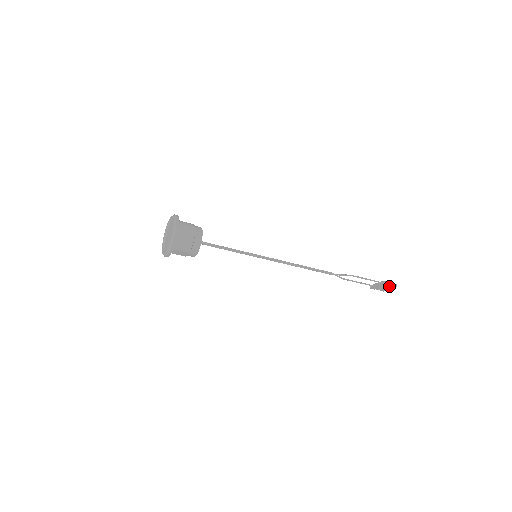
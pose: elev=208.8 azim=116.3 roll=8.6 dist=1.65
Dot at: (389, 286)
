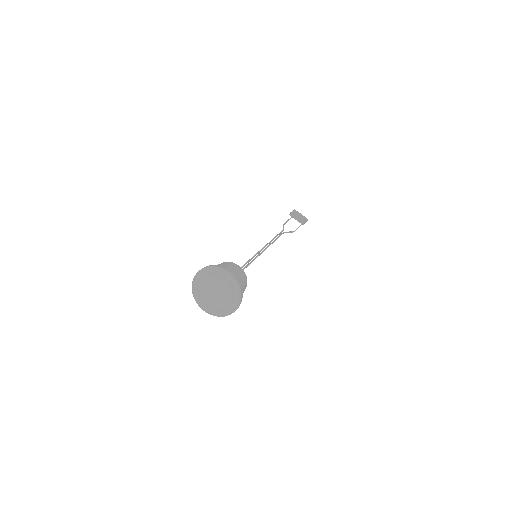
Dot at: occluded
